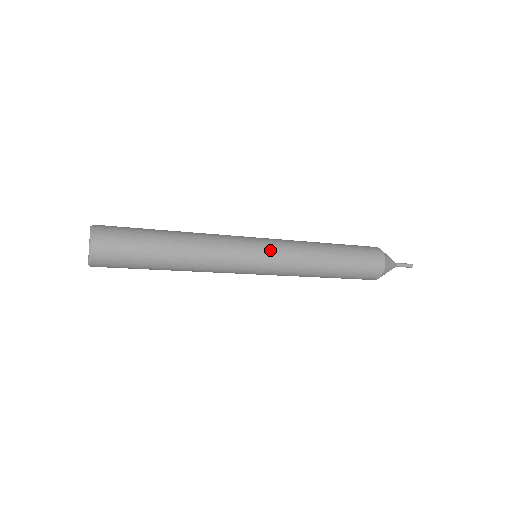
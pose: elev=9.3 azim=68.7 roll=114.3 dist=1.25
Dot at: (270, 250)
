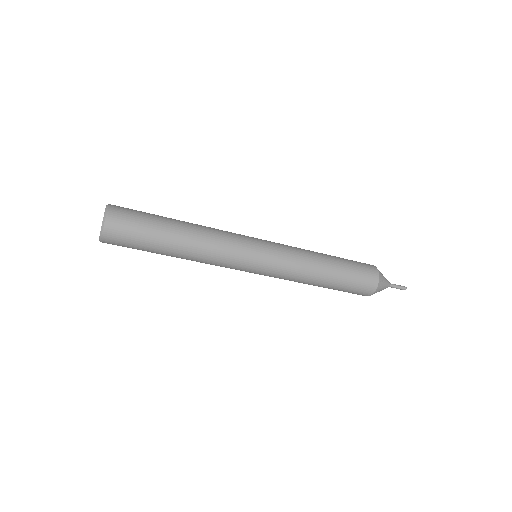
Dot at: (268, 243)
